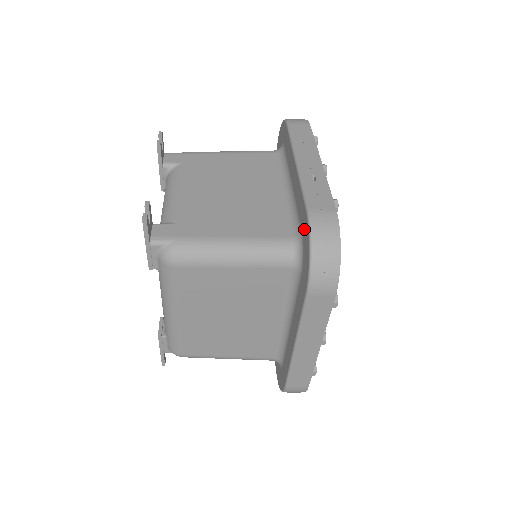
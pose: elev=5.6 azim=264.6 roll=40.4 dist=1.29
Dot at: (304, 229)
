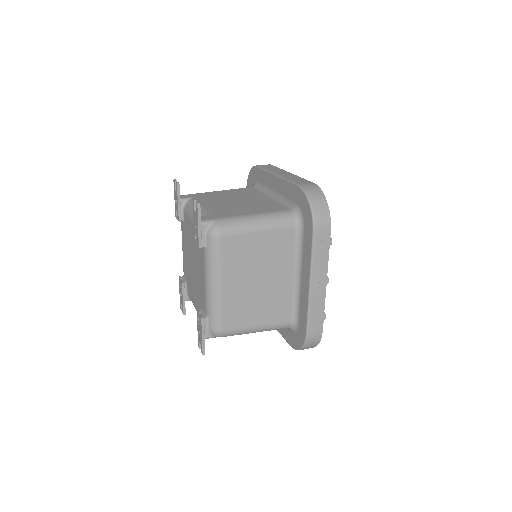
Dot at: (299, 198)
